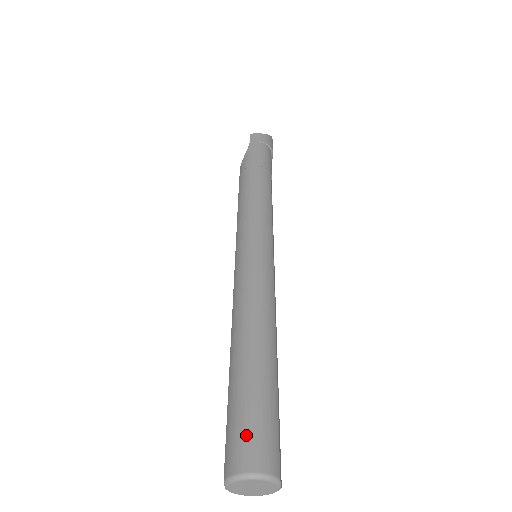
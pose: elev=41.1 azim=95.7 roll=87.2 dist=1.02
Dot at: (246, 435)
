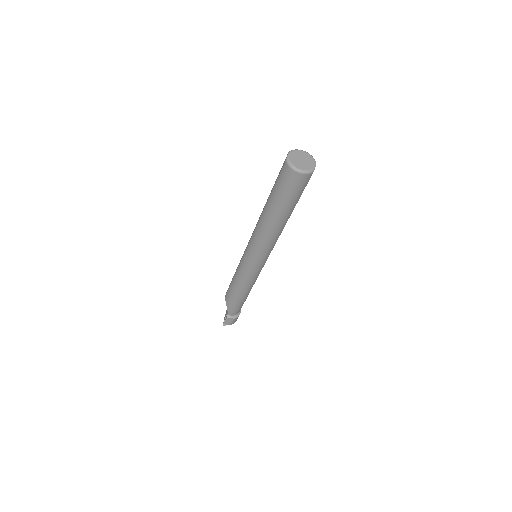
Dot at: occluded
